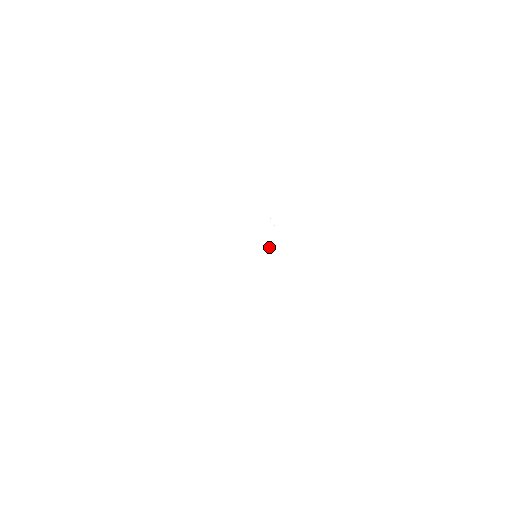
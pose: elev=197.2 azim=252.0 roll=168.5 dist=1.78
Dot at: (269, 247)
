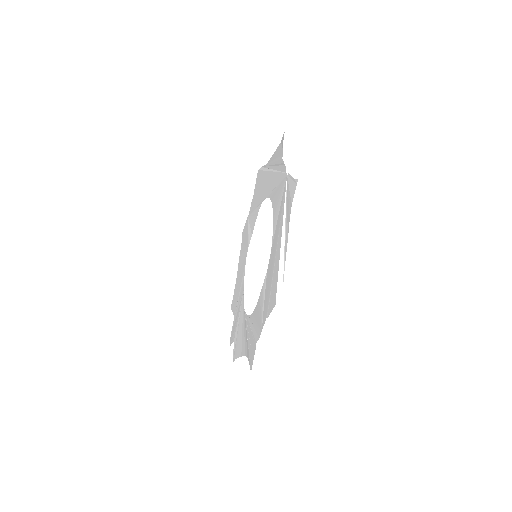
Dot at: (256, 208)
